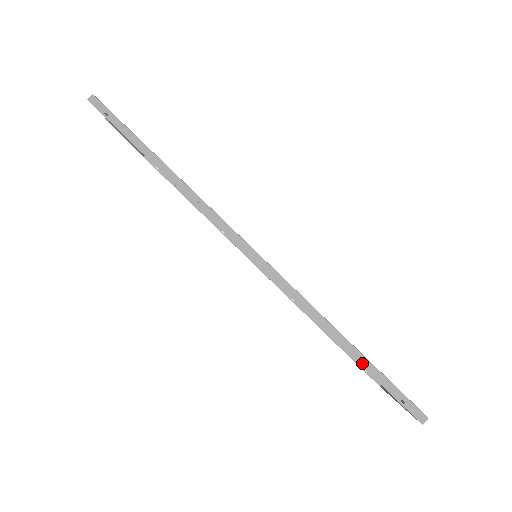
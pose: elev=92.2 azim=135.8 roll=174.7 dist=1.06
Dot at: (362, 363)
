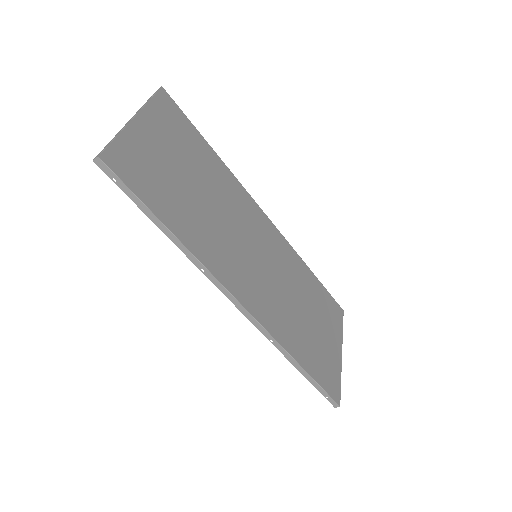
Dot at: (308, 378)
